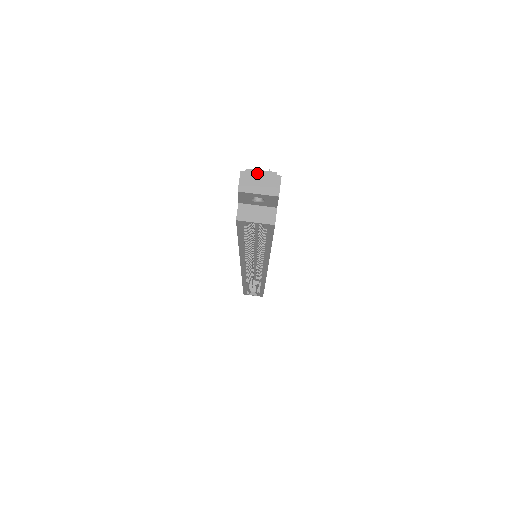
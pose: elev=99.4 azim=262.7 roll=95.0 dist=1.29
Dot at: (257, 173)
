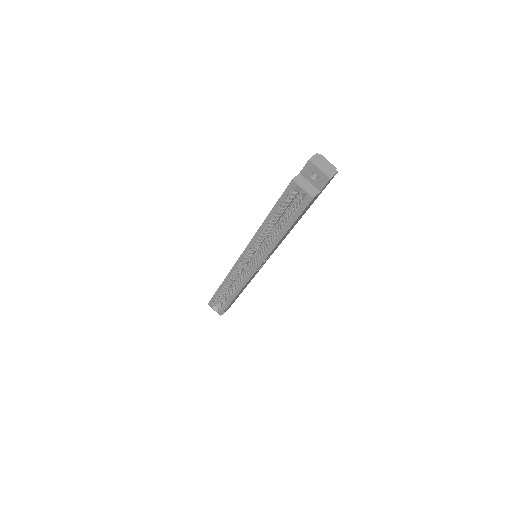
Dot at: (325, 160)
